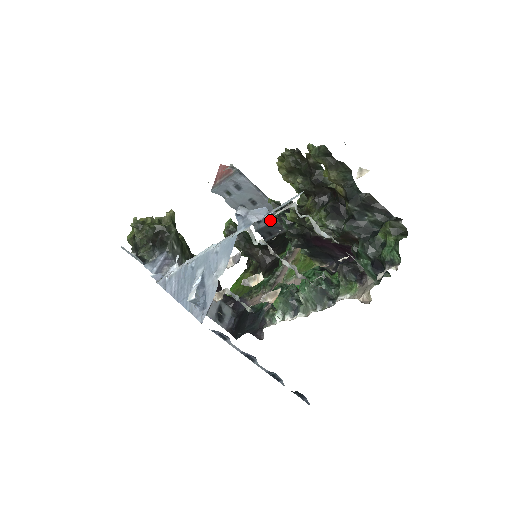
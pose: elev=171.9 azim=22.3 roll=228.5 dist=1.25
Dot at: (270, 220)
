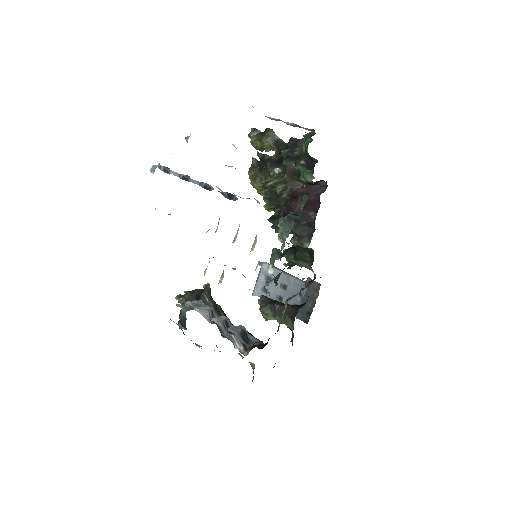
Dot at: (302, 297)
